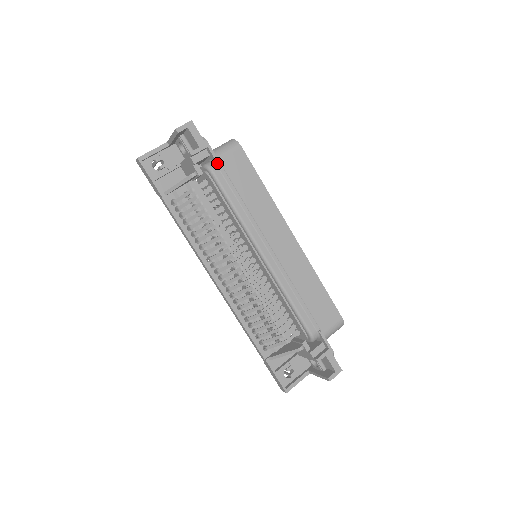
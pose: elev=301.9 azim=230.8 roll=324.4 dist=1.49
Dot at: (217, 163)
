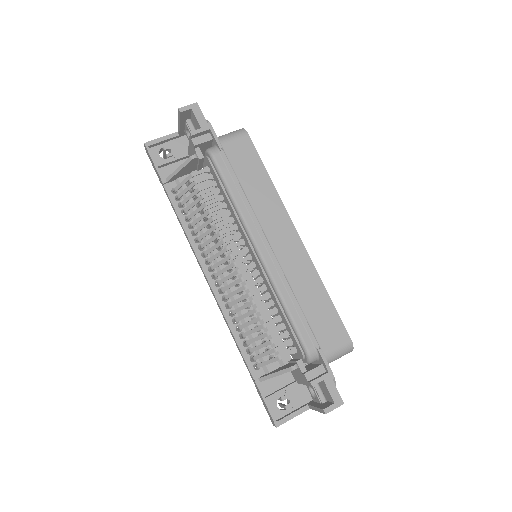
Dot at: (218, 146)
